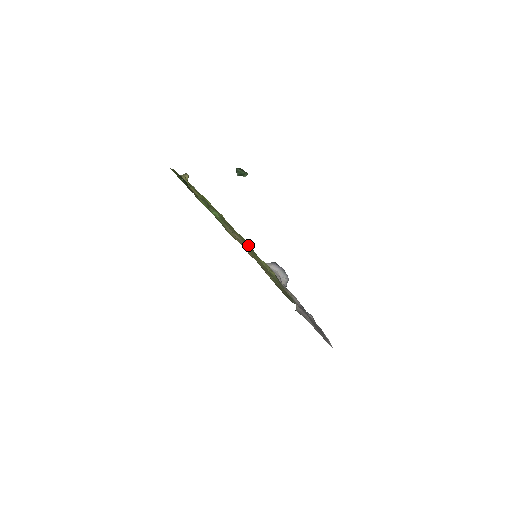
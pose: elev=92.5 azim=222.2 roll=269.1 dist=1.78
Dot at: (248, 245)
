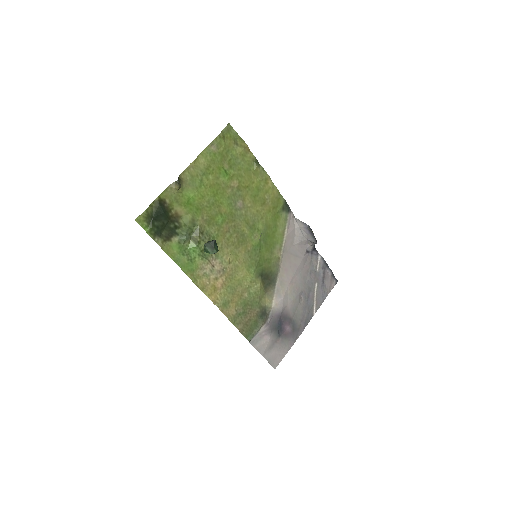
Dot at: (251, 244)
